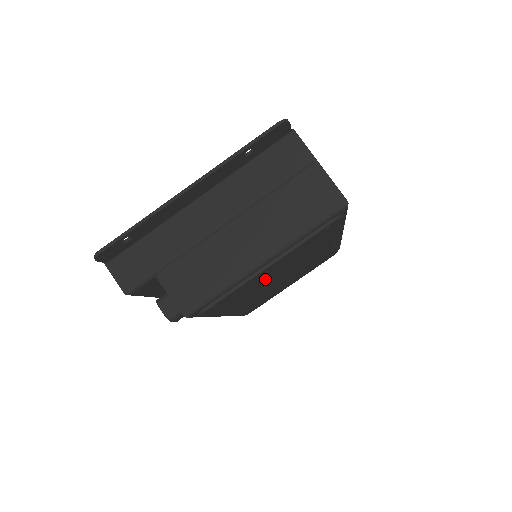
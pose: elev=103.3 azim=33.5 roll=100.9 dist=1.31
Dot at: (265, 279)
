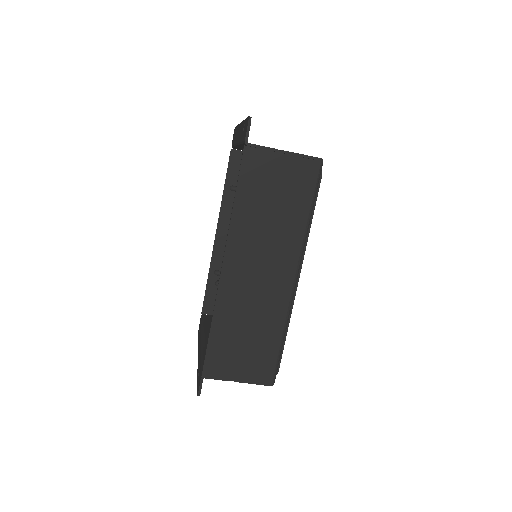
Dot at: occluded
